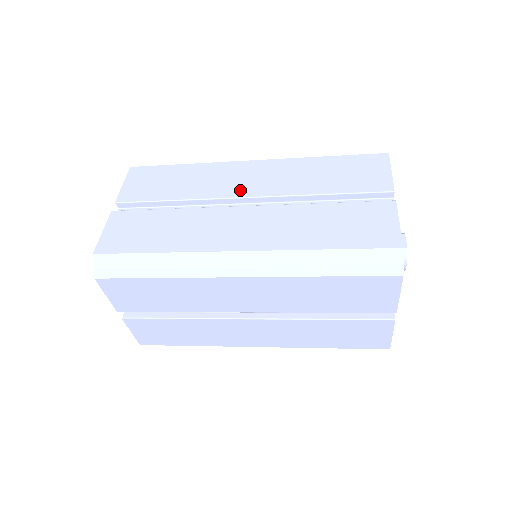
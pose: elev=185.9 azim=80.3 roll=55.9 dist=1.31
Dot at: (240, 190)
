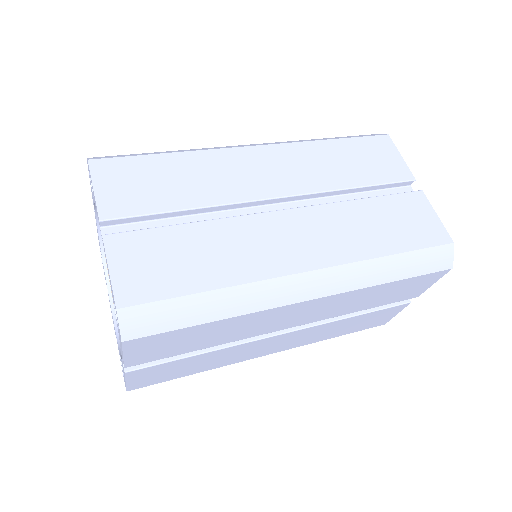
Dot at: (265, 188)
